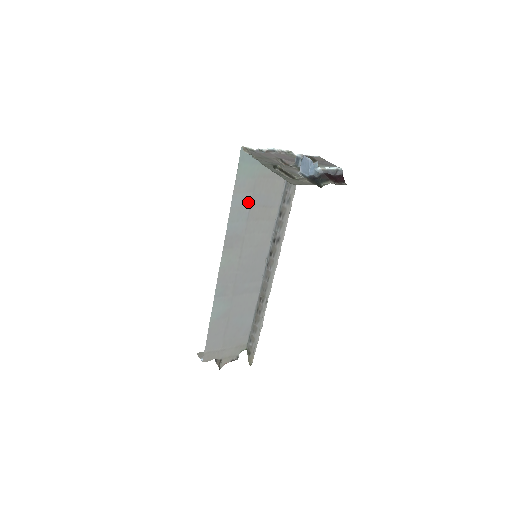
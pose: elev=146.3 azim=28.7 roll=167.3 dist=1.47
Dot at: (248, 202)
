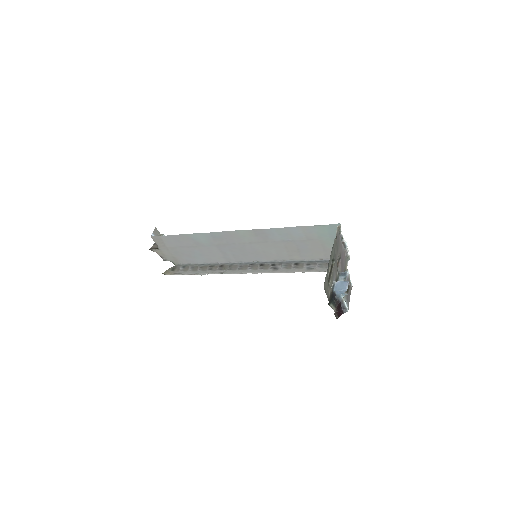
Dot at: (298, 238)
